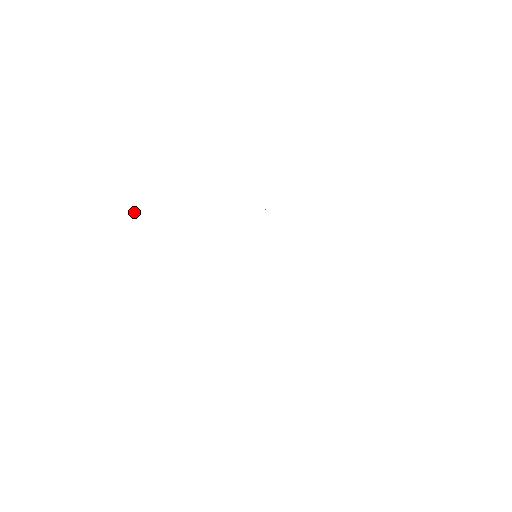
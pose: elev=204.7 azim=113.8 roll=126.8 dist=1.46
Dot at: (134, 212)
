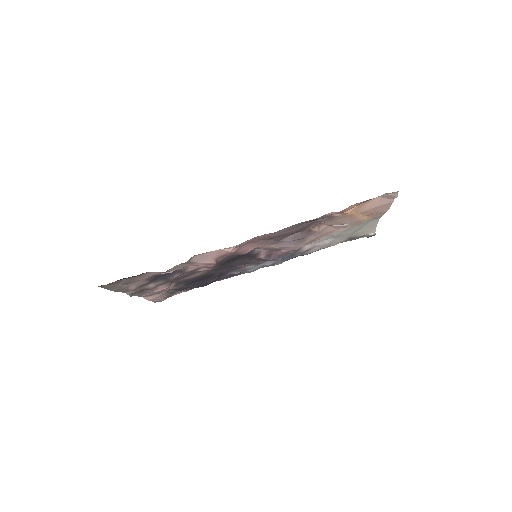
Dot at: (145, 295)
